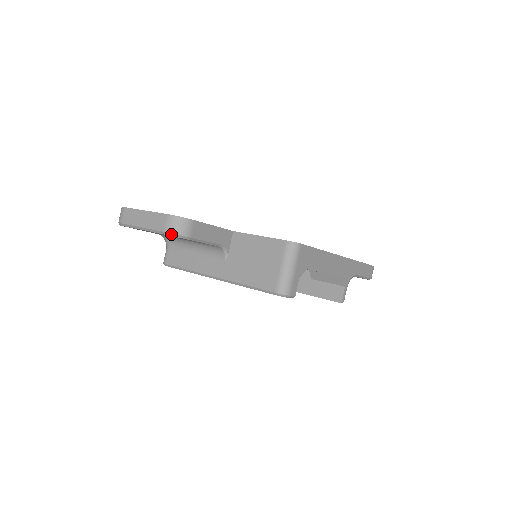
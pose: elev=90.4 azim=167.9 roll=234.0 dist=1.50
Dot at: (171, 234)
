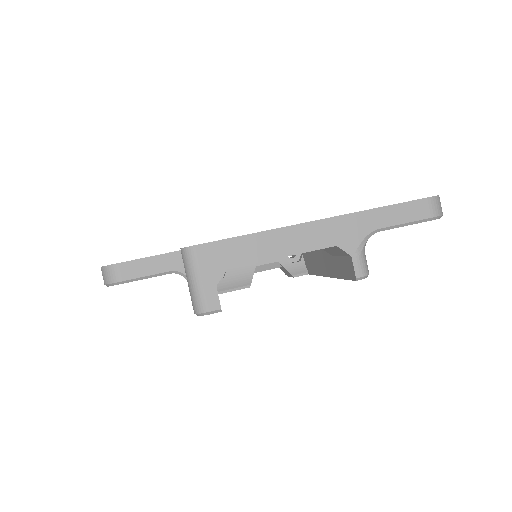
Dot at: (106, 285)
